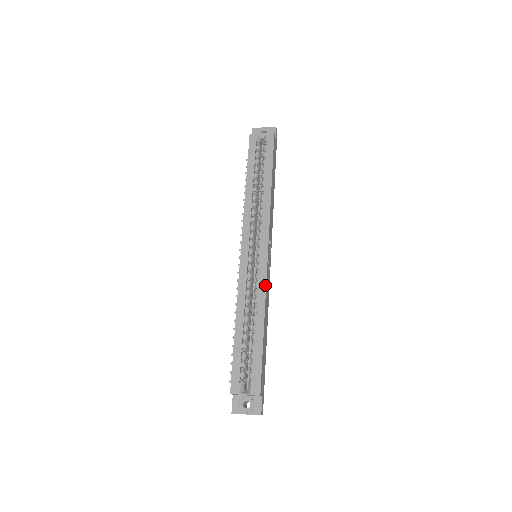
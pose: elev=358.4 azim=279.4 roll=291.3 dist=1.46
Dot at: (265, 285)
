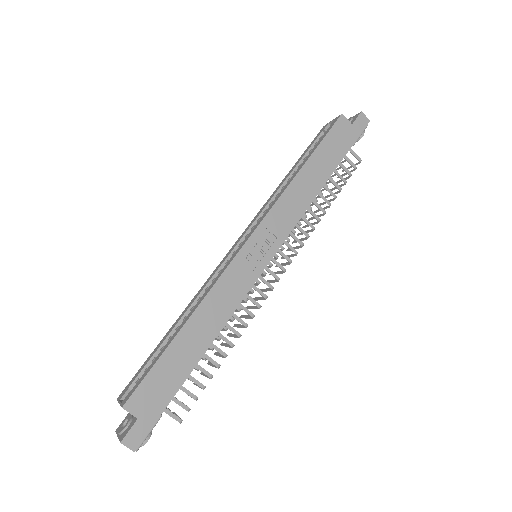
Dot at: (218, 278)
